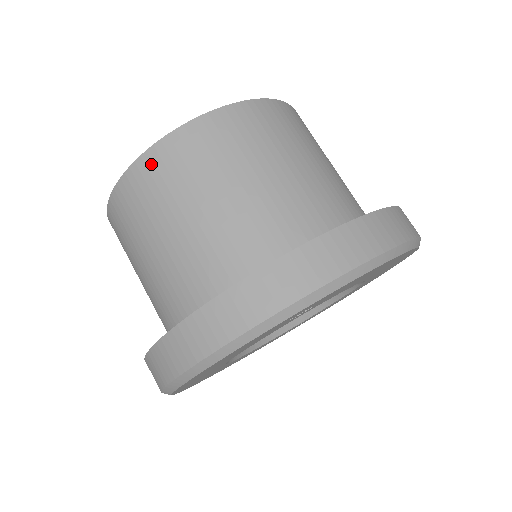
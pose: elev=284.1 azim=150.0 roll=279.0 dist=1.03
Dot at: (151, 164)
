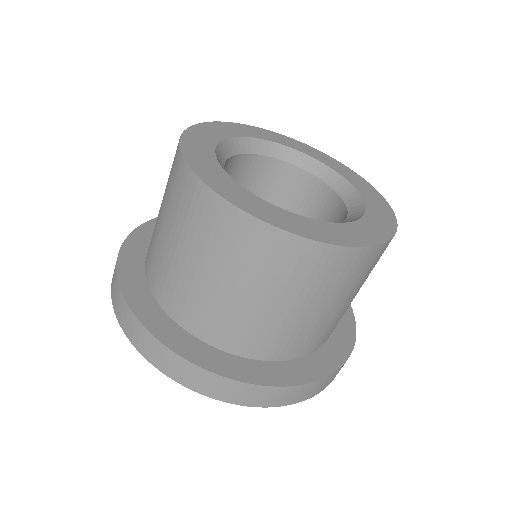
Dot at: (309, 253)
